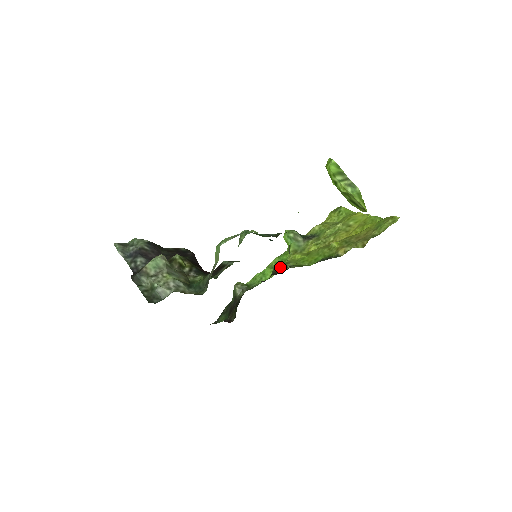
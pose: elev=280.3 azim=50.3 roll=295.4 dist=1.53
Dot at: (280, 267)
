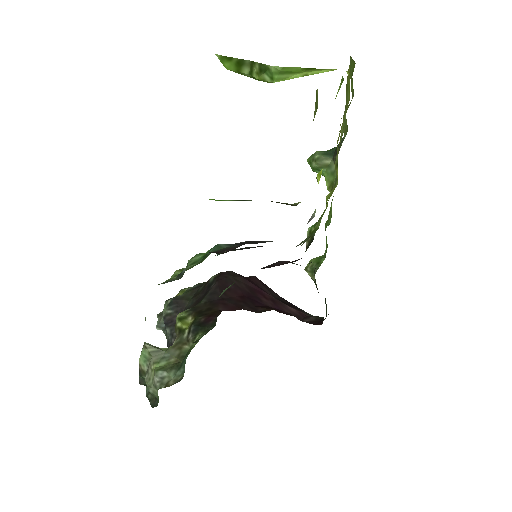
Dot at: occluded
